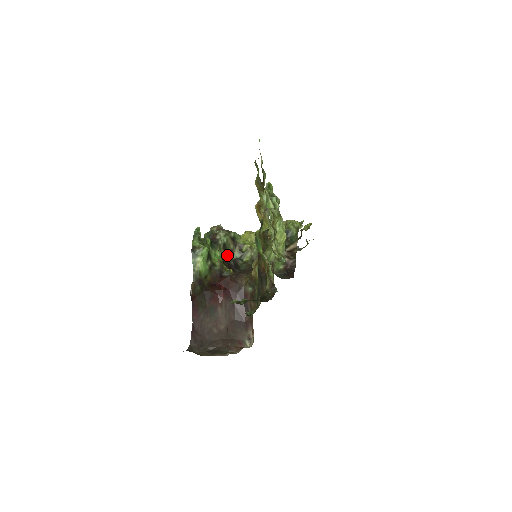
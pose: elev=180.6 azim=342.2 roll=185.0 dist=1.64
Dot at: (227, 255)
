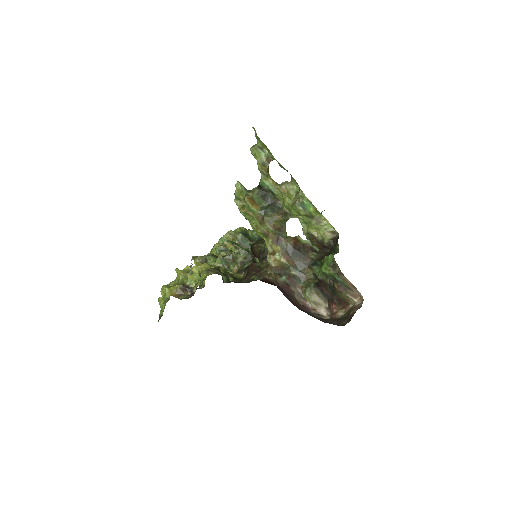
Dot at: occluded
